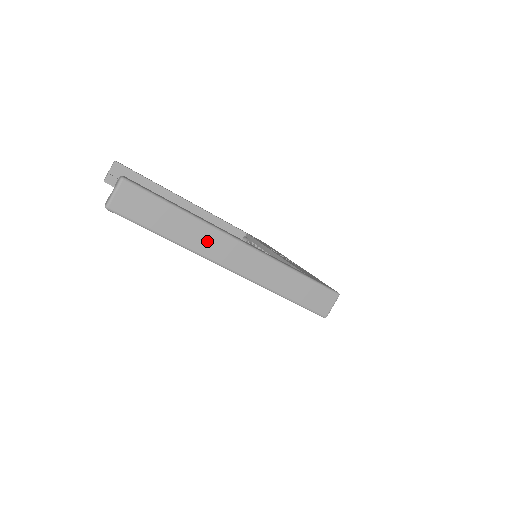
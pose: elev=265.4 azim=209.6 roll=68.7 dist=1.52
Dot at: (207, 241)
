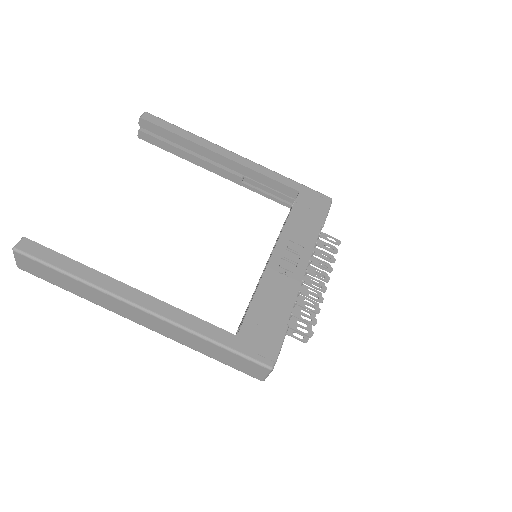
Dot at: (108, 302)
